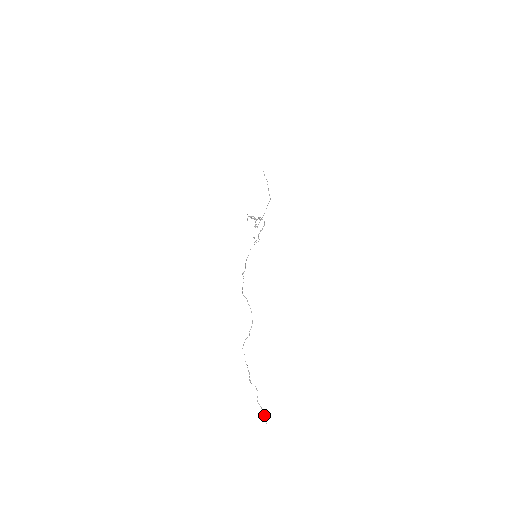
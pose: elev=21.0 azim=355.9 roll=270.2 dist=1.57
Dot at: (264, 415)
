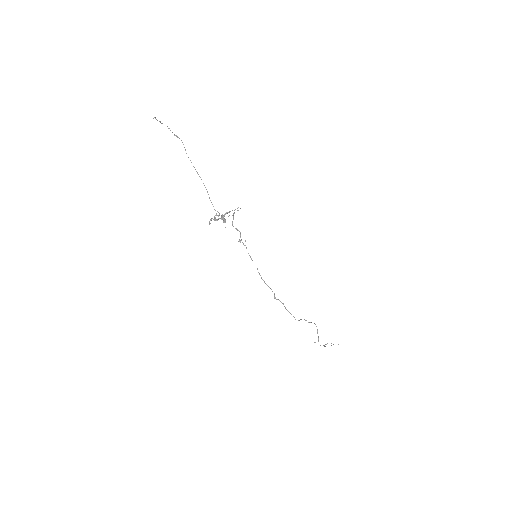
Dot at: occluded
